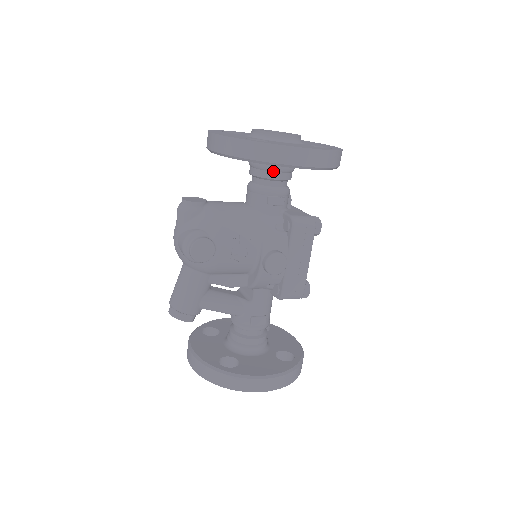
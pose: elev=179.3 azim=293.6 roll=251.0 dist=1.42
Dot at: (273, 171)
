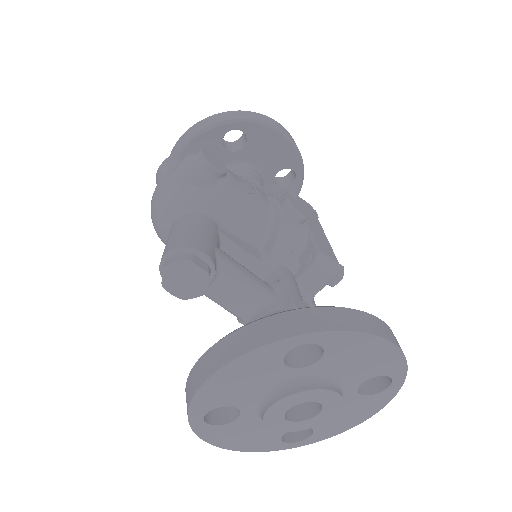
Dot at: (248, 172)
